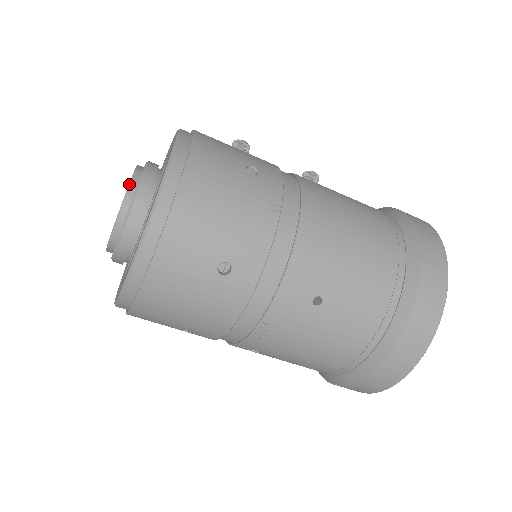
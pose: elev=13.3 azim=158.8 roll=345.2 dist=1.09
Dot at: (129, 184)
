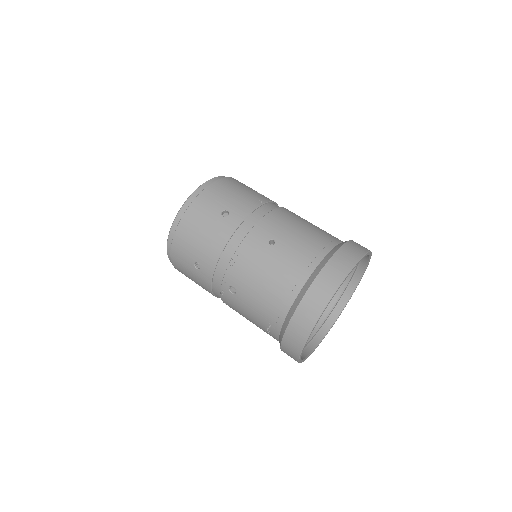
Dot at: occluded
